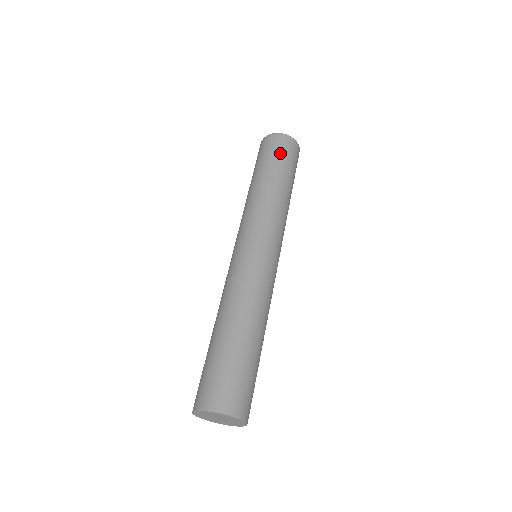
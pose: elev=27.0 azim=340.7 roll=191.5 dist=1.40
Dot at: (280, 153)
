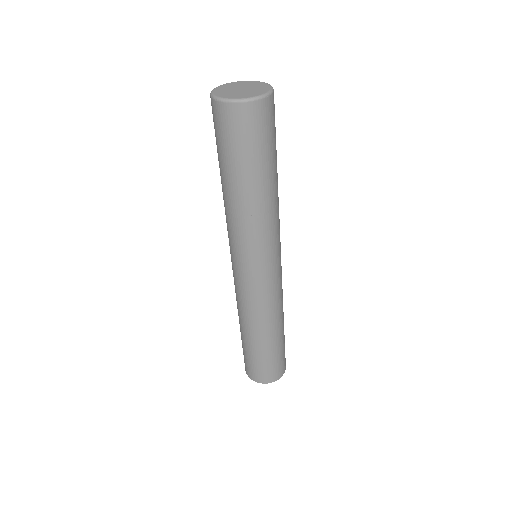
Dot at: (272, 135)
